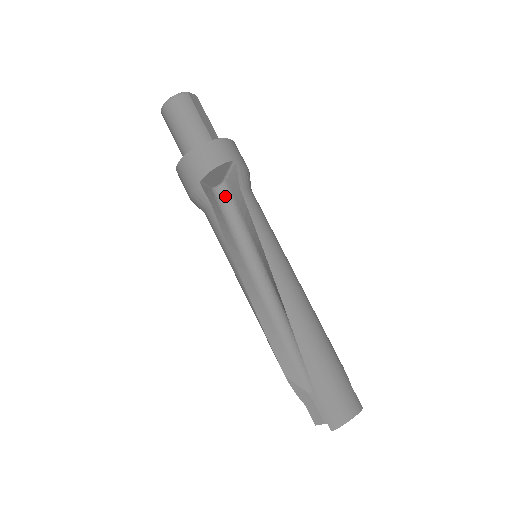
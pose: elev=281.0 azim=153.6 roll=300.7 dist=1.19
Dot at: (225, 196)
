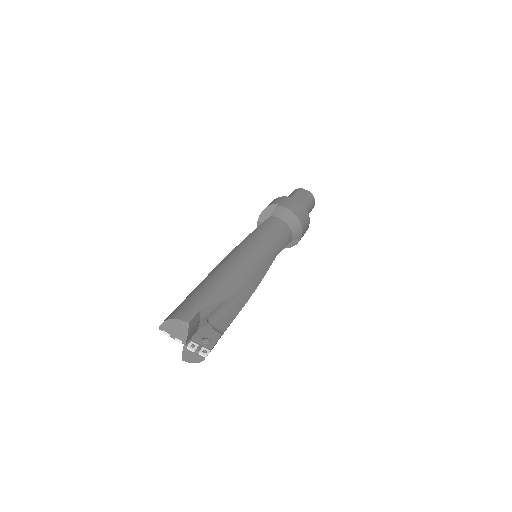
Dot at: occluded
